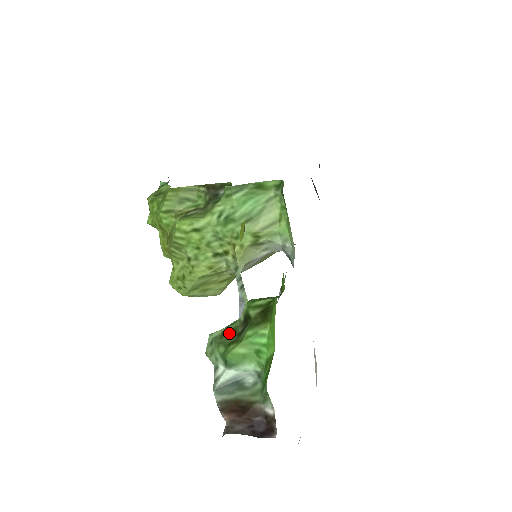
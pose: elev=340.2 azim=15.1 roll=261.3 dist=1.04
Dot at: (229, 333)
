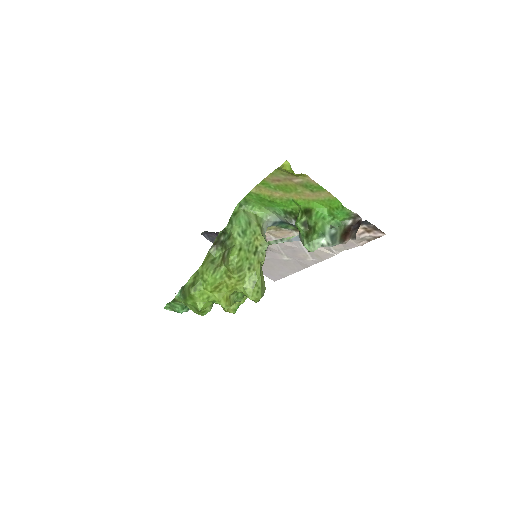
Dot at: (308, 235)
